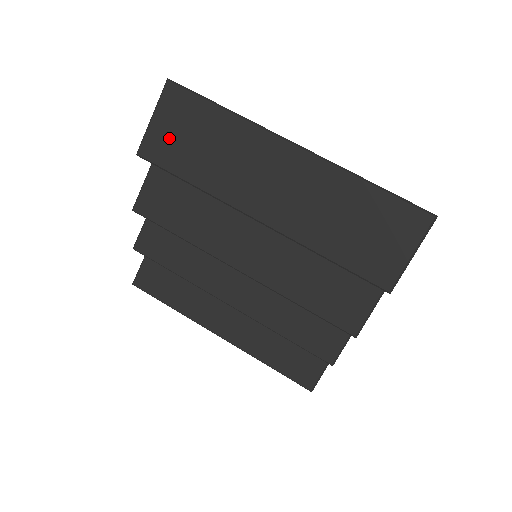
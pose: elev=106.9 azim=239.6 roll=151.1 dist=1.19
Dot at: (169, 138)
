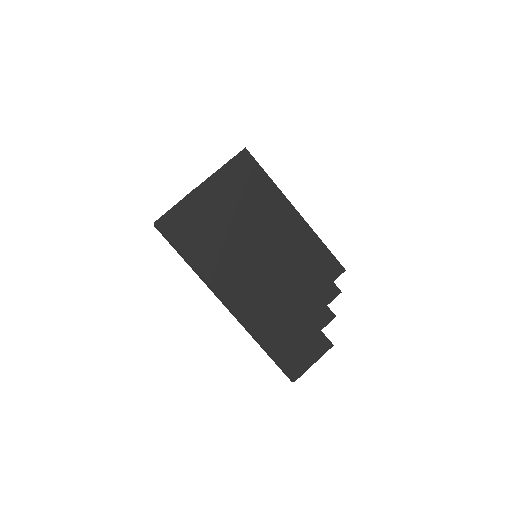
Dot at: occluded
